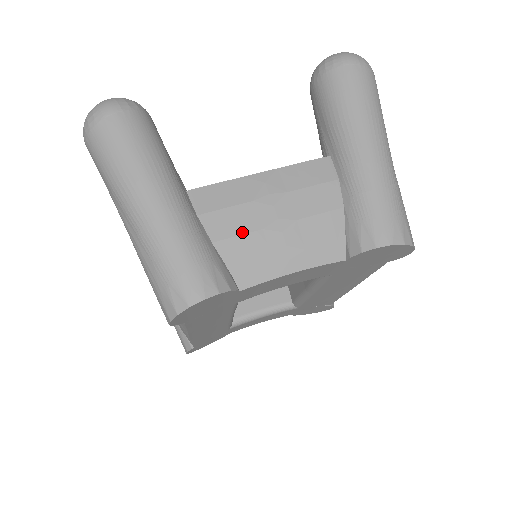
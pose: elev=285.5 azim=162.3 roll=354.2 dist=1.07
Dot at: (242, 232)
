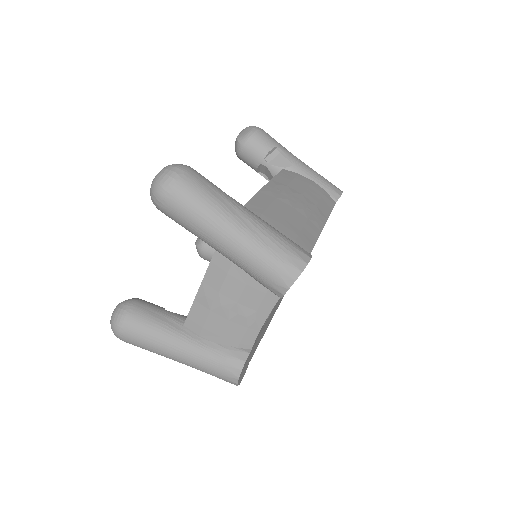
Dot at: (222, 329)
